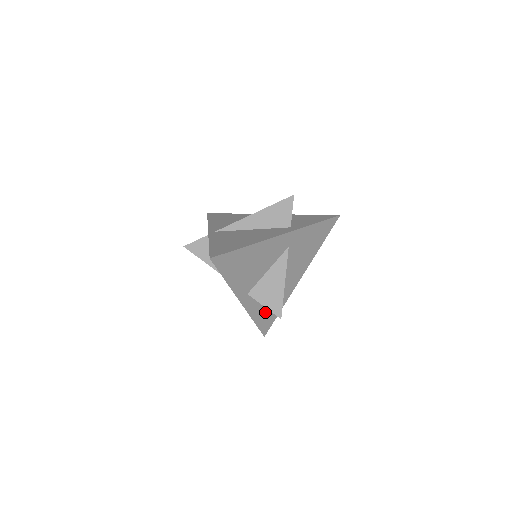
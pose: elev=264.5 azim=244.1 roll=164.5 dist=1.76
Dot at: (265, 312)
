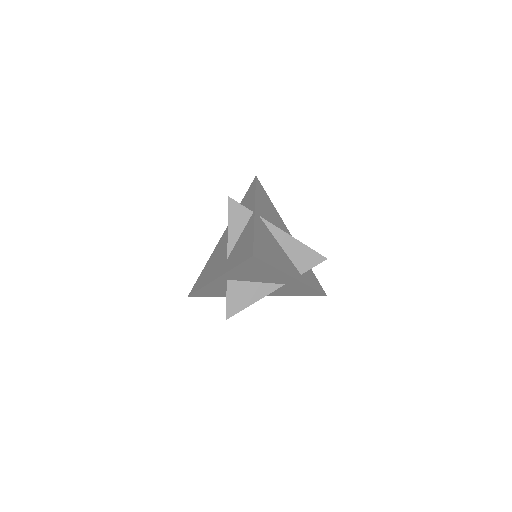
Dot at: (213, 291)
